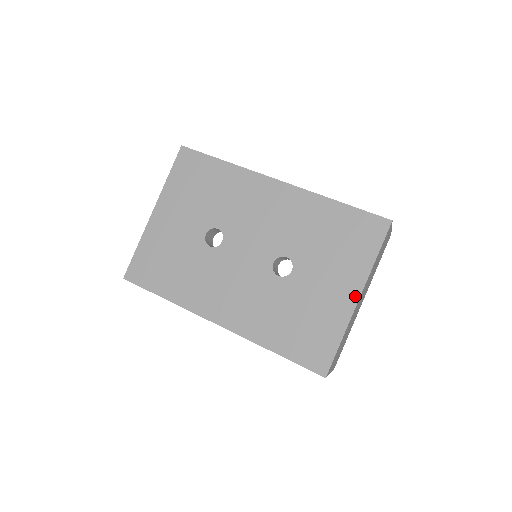
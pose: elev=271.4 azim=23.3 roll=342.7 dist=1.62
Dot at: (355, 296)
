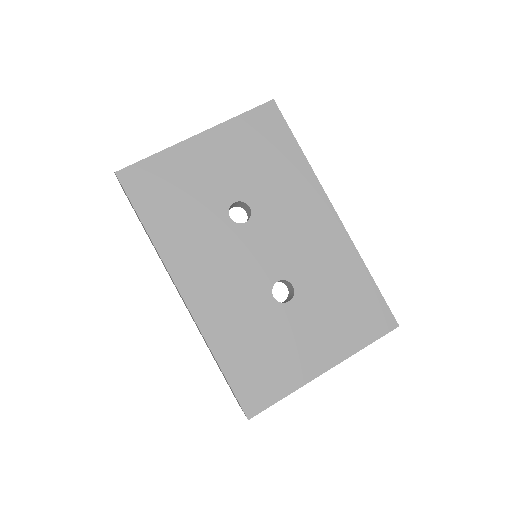
Dot at: (325, 366)
